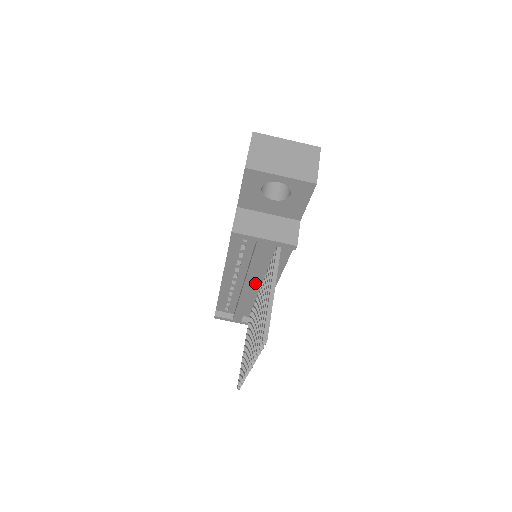
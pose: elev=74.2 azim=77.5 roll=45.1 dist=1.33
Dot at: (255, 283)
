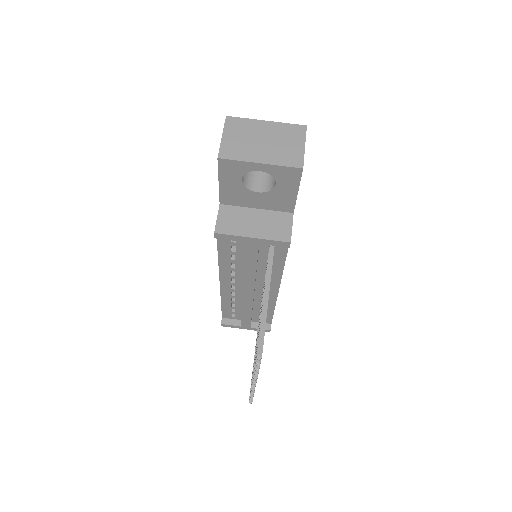
Dot at: (256, 286)
